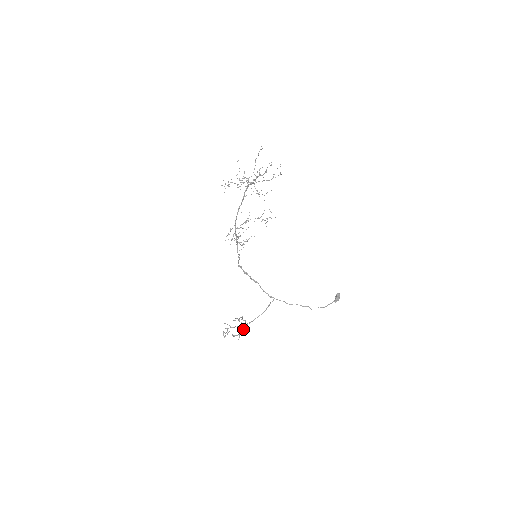
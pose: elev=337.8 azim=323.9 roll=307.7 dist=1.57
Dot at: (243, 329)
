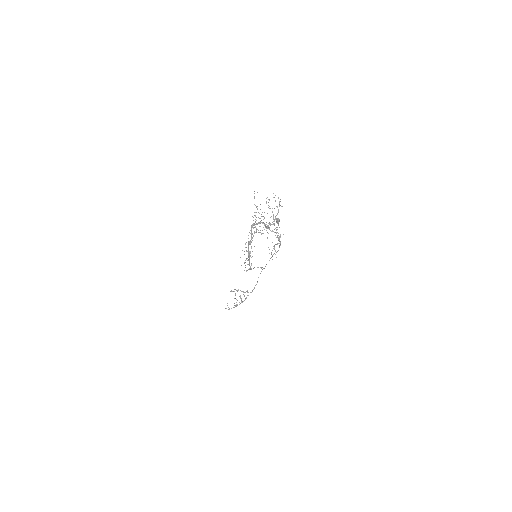
Dot at: occluded
